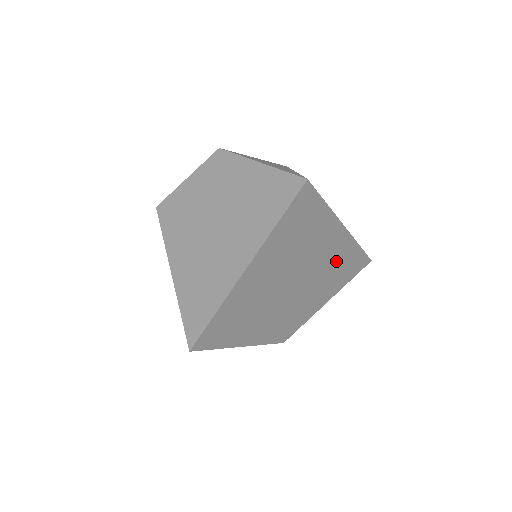
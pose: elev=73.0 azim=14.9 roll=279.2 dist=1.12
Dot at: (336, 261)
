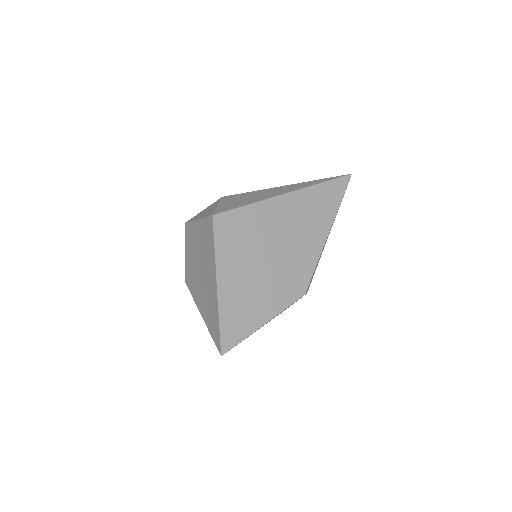
Dot at: (303, 215)
